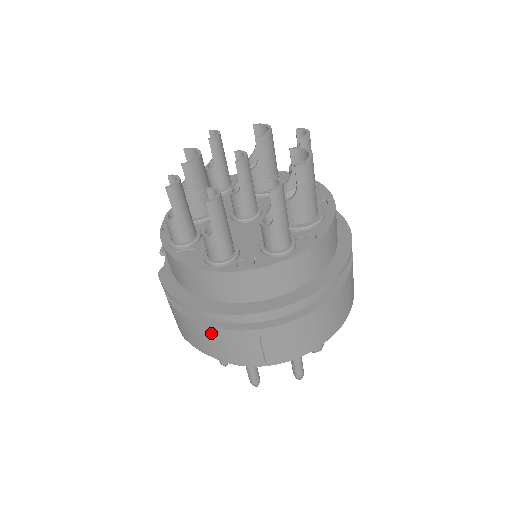
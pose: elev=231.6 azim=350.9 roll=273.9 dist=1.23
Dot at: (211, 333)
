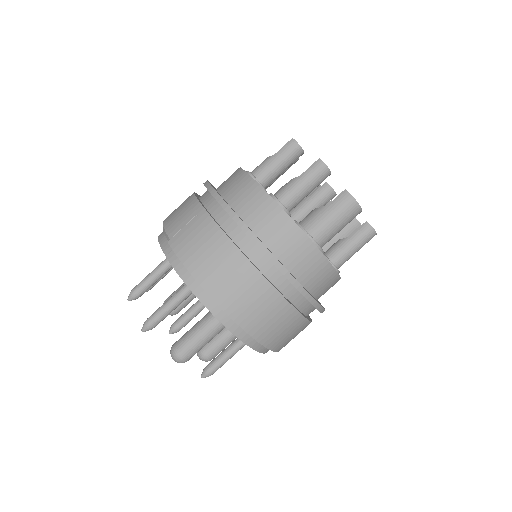
Dot at: (189, 199)
